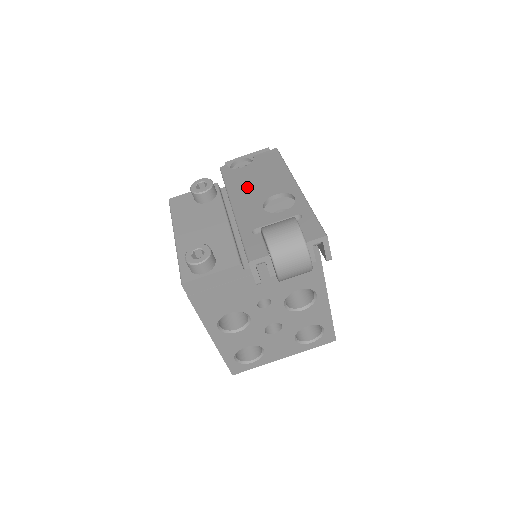
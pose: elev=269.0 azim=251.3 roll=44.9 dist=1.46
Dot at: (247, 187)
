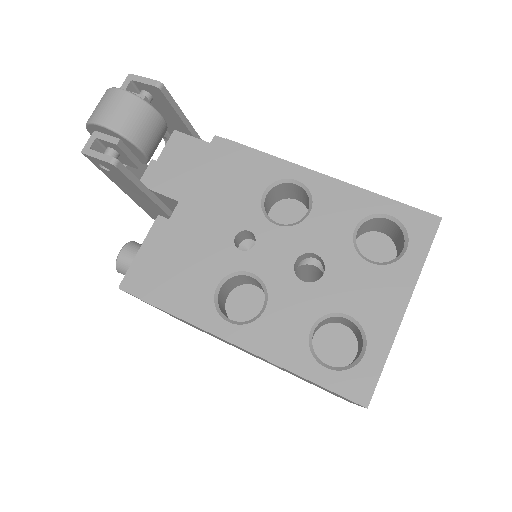
Dot at: occluded
